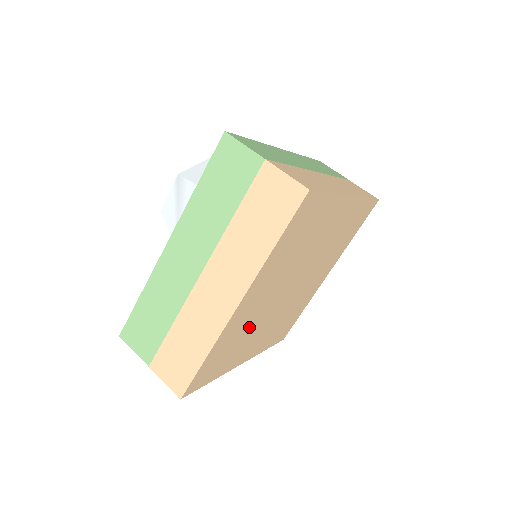
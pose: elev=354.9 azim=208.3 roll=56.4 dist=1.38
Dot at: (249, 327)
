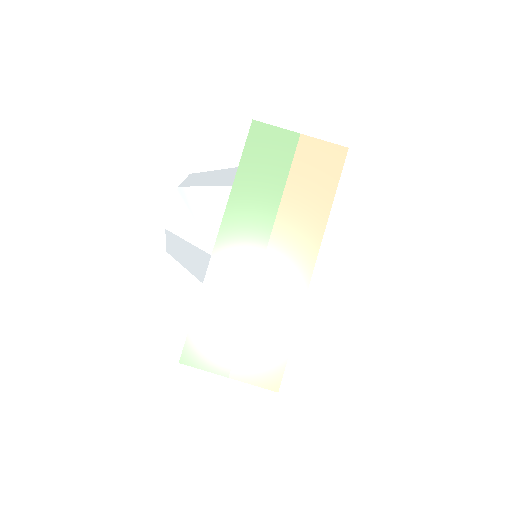
Dot at: occluded
